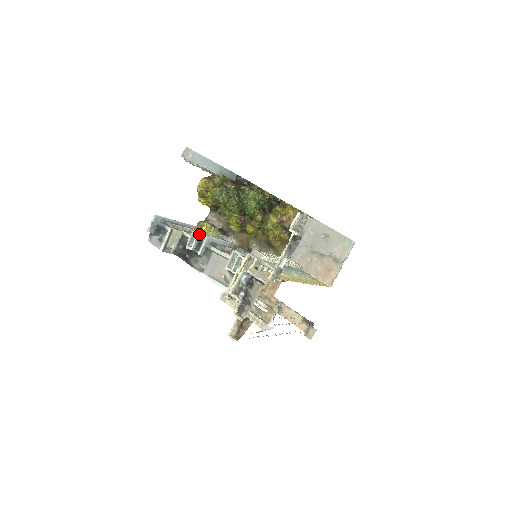
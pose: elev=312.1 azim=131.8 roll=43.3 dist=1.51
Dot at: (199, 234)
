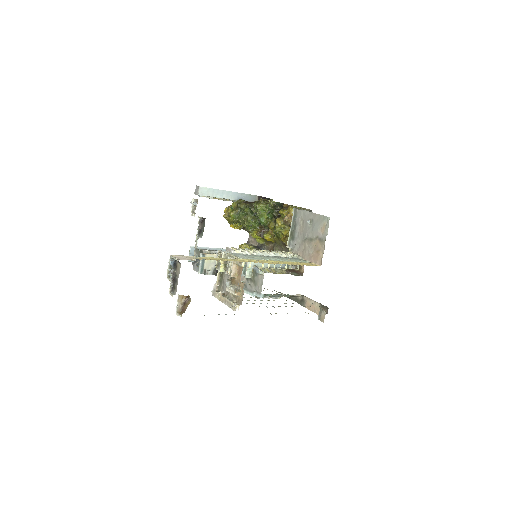
Dot at: occluded
